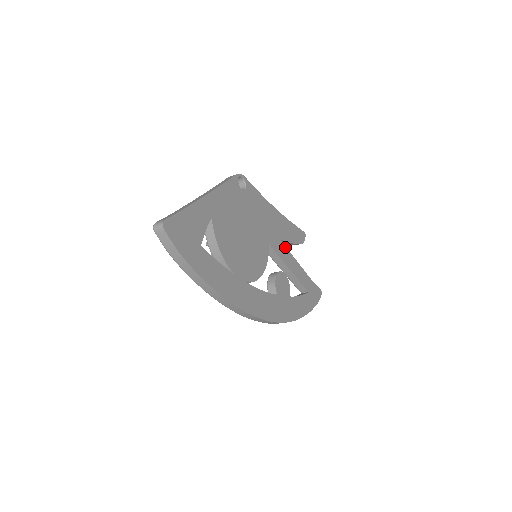
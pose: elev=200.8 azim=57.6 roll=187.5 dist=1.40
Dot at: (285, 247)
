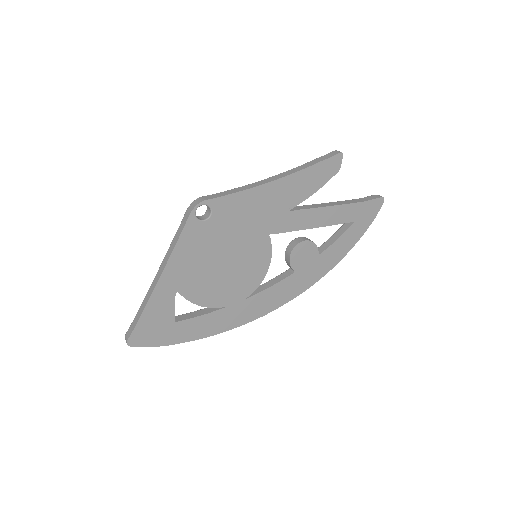
Dot at: (301, 211)
